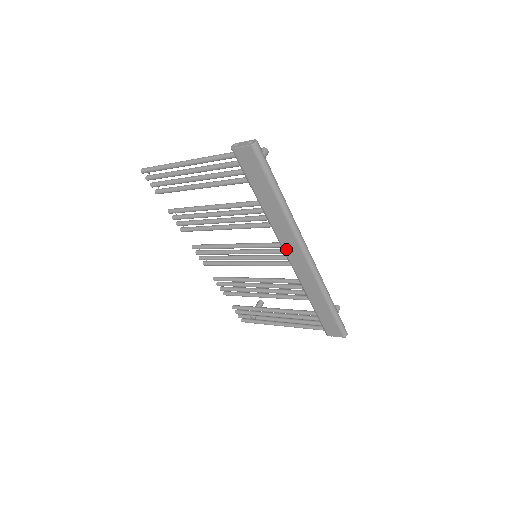
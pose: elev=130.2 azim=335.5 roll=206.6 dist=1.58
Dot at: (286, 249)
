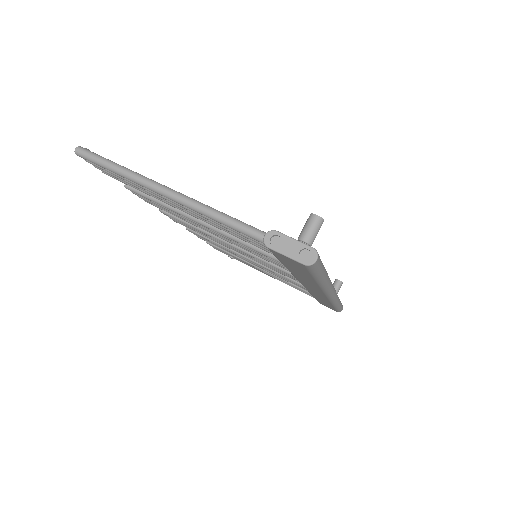
Dot at: (305, 285)
